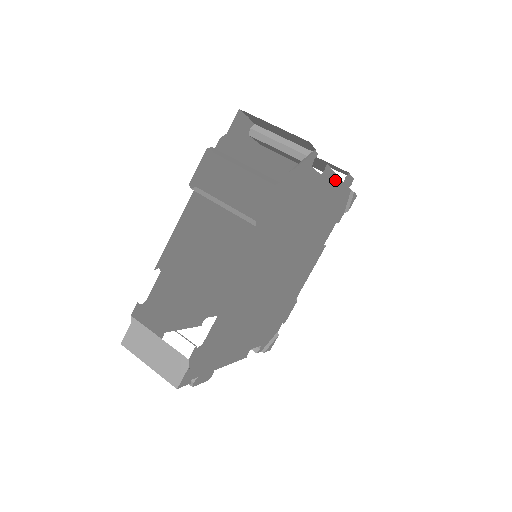
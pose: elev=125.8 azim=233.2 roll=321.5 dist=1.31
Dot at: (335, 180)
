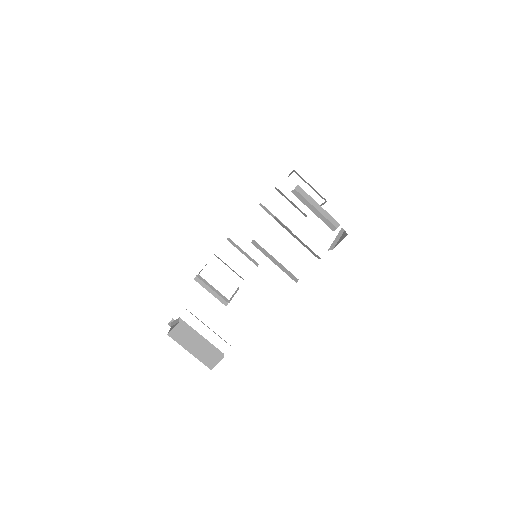
Dot at: occluded
